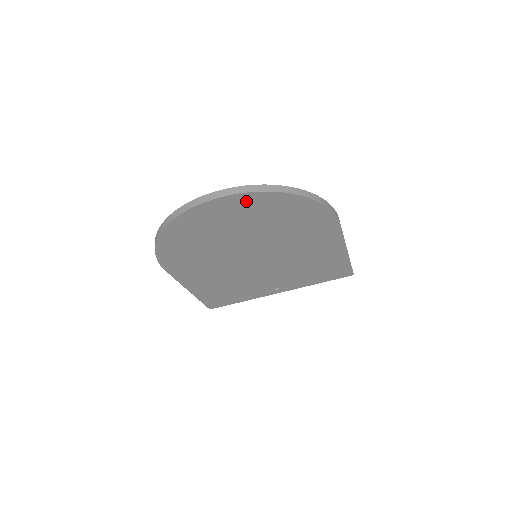
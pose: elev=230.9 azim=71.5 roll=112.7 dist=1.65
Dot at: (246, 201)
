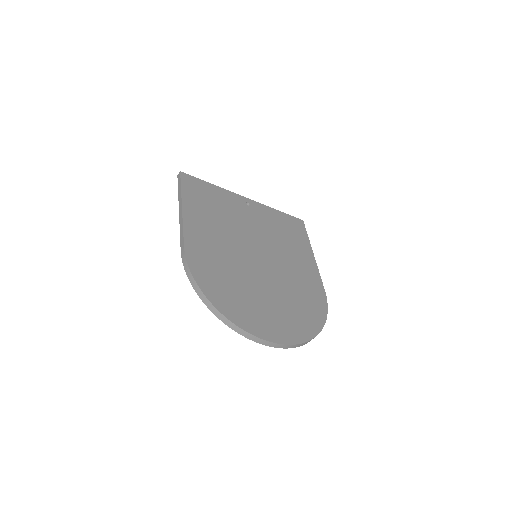
Dot at: occluded
